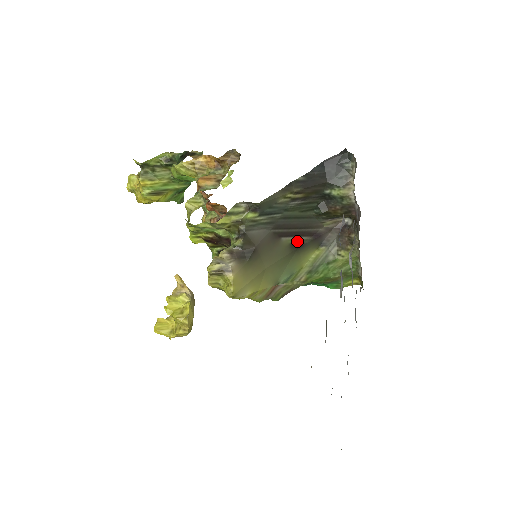
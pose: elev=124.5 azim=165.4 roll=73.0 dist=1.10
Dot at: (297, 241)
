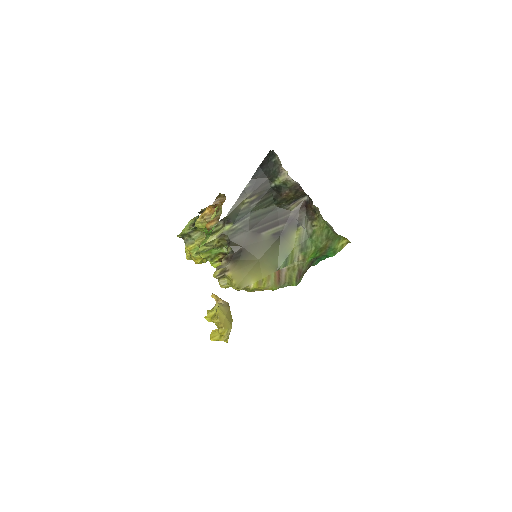
Dot at: (276, 231)
